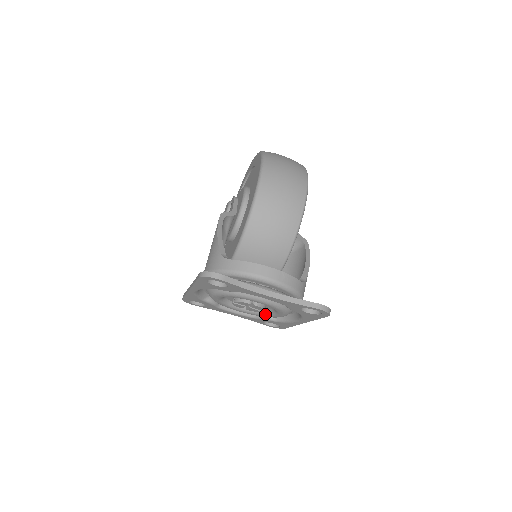
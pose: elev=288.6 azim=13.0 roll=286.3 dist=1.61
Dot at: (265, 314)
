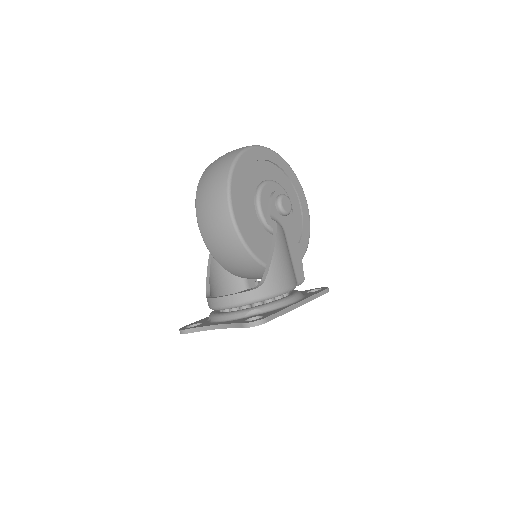
Dot at: occluded
